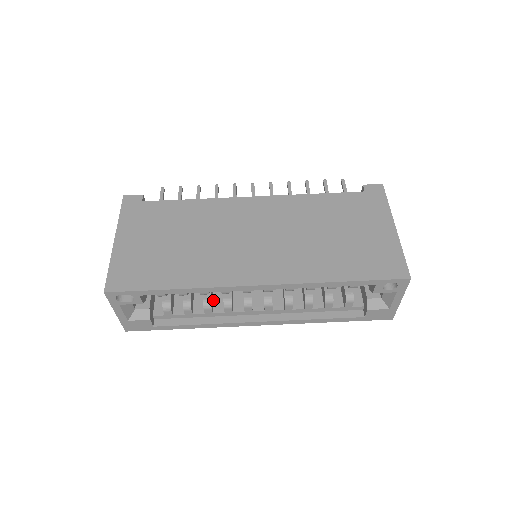
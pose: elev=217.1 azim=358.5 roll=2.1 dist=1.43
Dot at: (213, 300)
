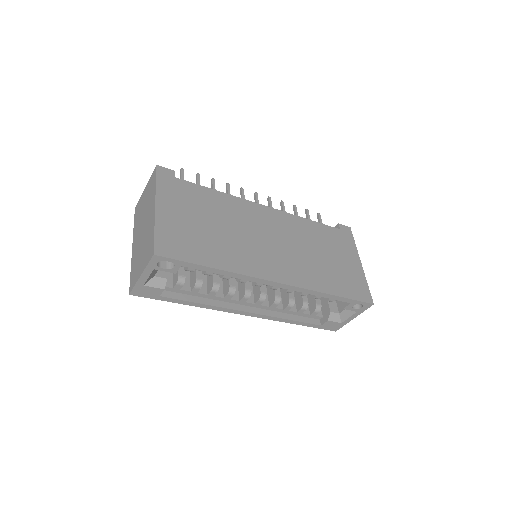
Dot at: occluded
